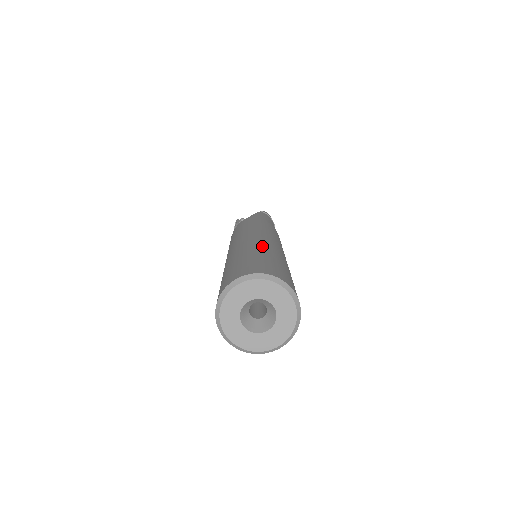
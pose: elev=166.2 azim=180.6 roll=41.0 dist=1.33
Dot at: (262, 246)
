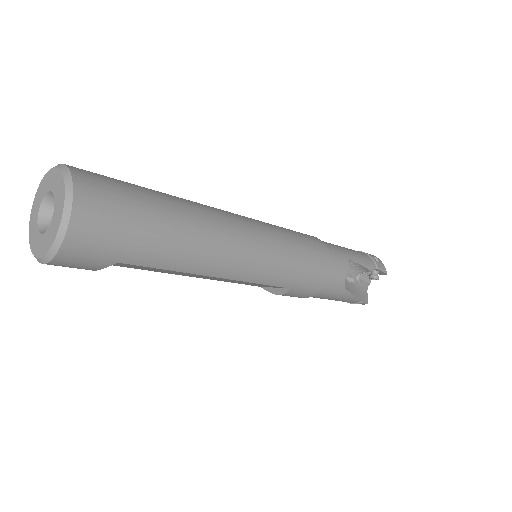
Dot at: occluded
